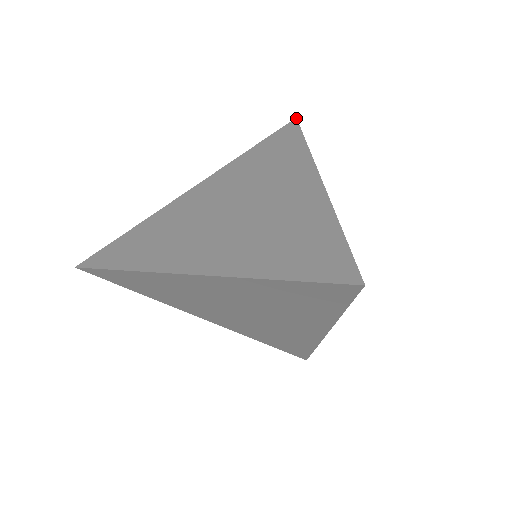
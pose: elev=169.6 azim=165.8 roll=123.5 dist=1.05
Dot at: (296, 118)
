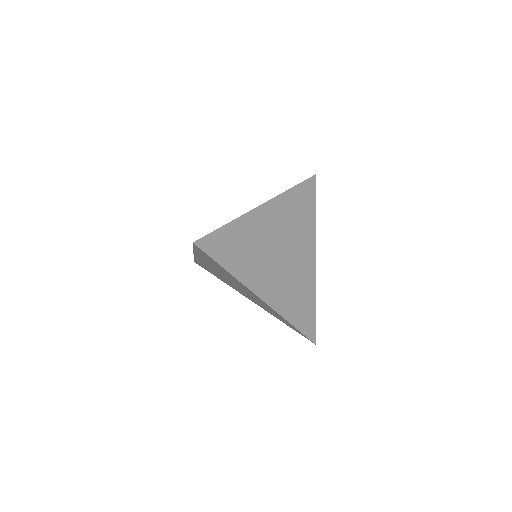
Dot at: (315, 174)
